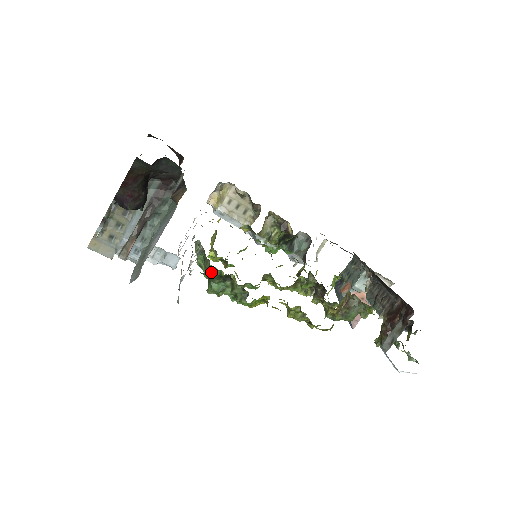
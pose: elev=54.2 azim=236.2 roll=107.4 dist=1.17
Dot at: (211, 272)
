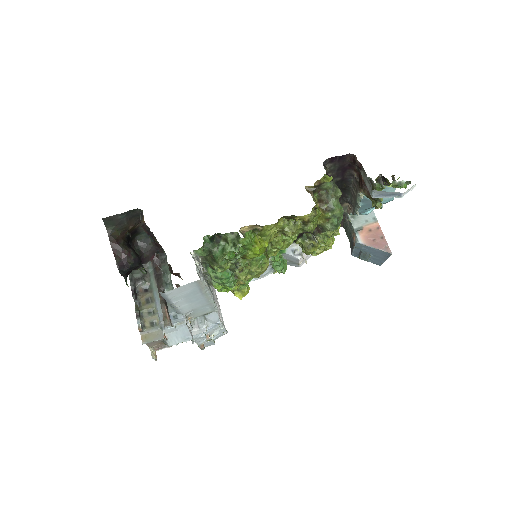
Dot at: (204, 245)
